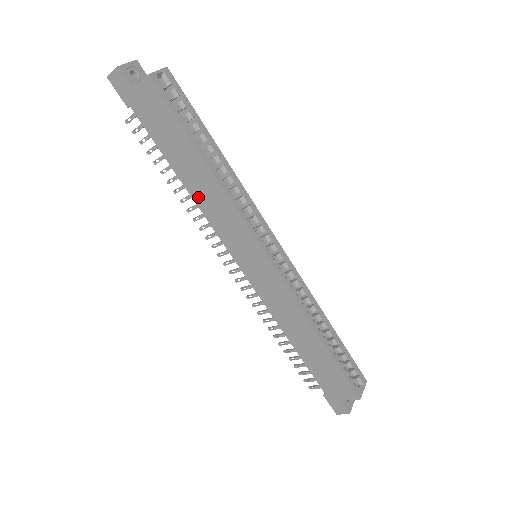
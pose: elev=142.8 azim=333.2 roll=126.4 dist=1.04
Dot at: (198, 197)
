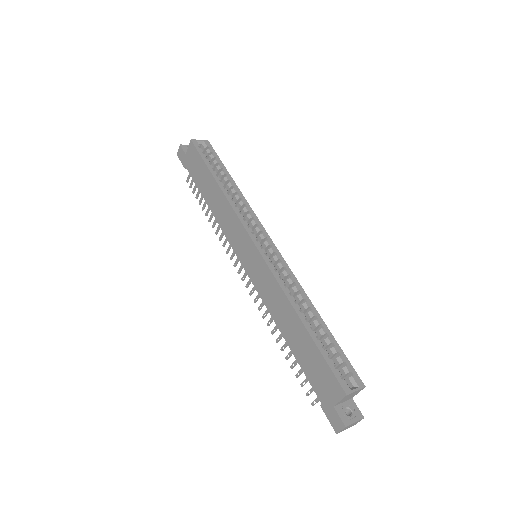
Dot at: (217, 214)
